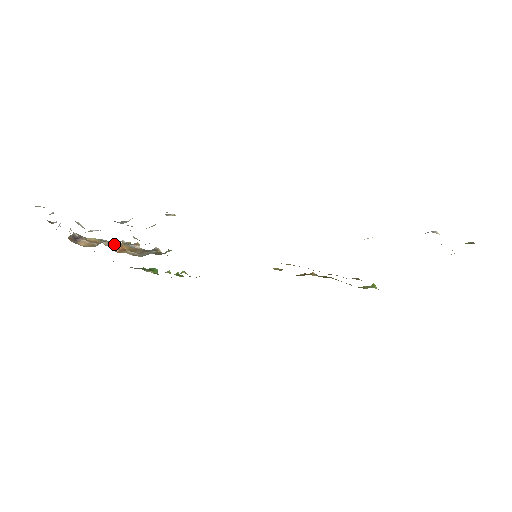
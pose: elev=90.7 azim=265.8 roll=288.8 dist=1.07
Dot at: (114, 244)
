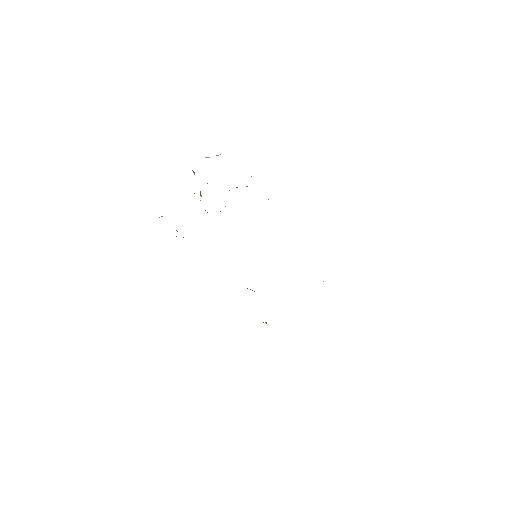
Dot at: occluded
